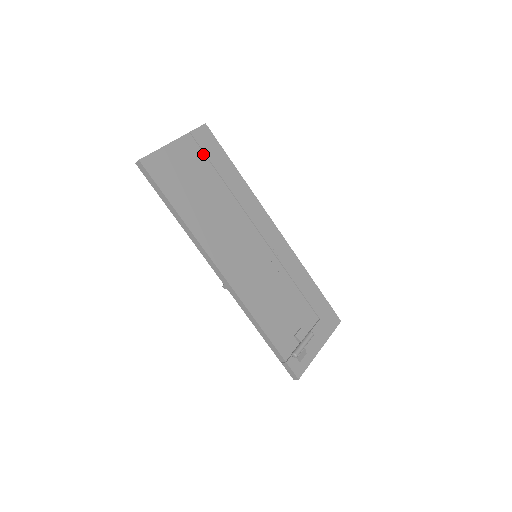
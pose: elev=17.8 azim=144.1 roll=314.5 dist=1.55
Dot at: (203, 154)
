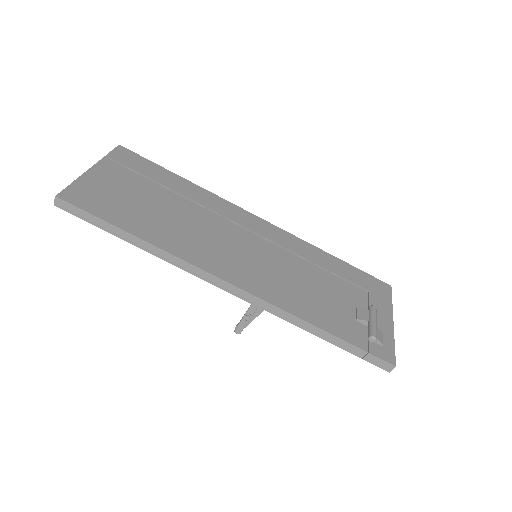
Dot at: (133, 172)
